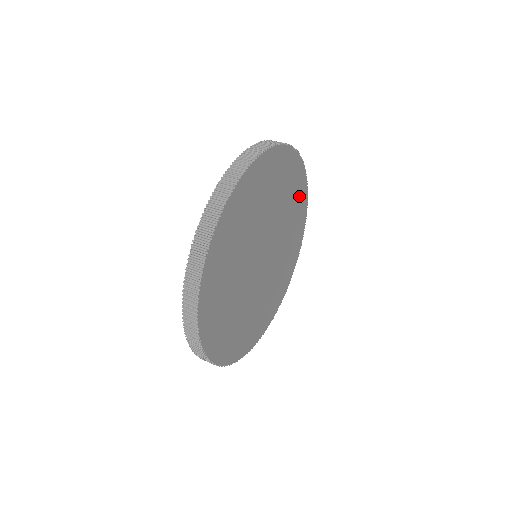
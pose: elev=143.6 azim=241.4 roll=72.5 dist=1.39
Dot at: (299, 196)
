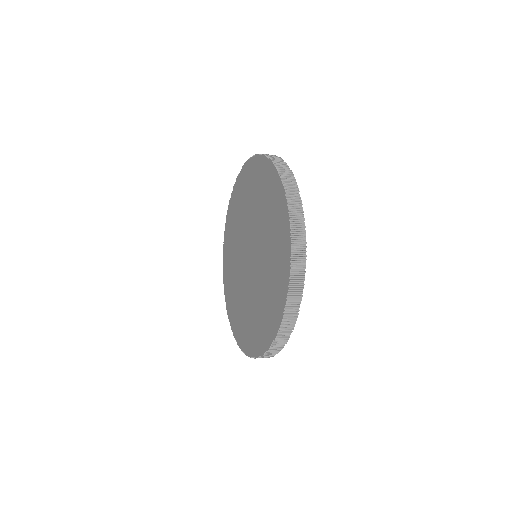
Dot at: occluded
